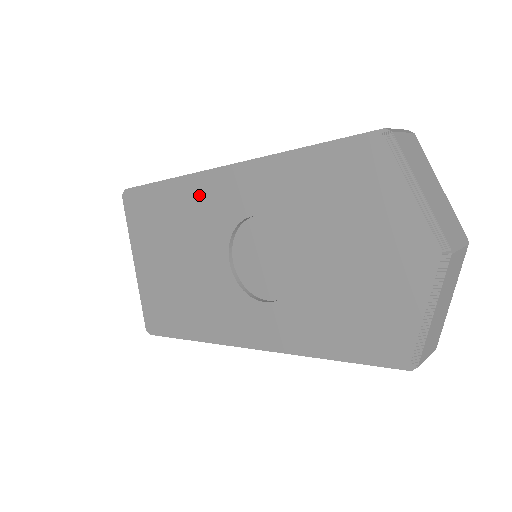
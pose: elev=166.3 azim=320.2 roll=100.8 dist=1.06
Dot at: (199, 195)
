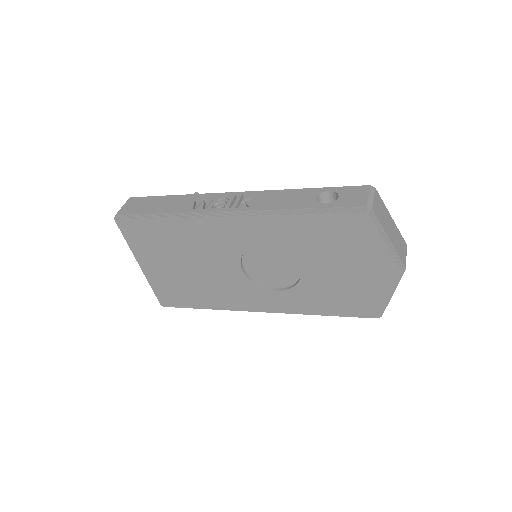
Dot at: (208, 229)
